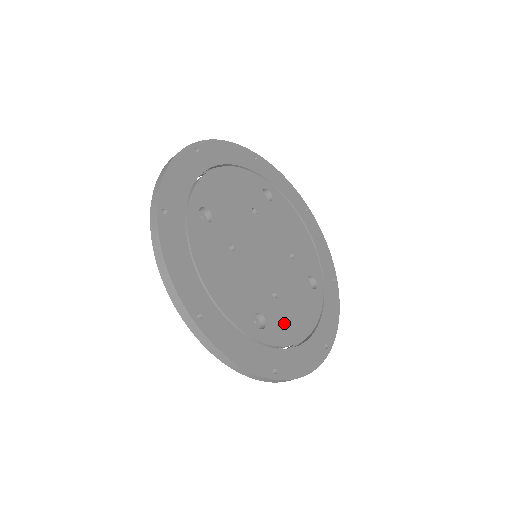
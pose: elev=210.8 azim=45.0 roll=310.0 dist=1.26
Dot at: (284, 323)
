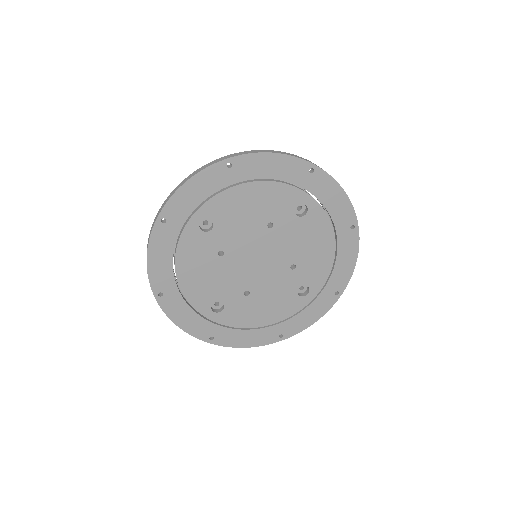
Dot at: (315, 268)
